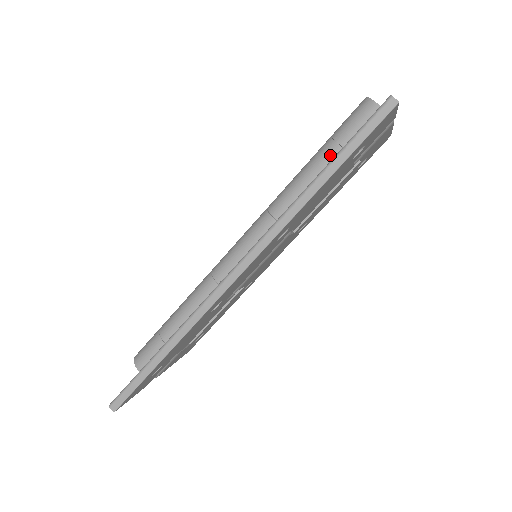
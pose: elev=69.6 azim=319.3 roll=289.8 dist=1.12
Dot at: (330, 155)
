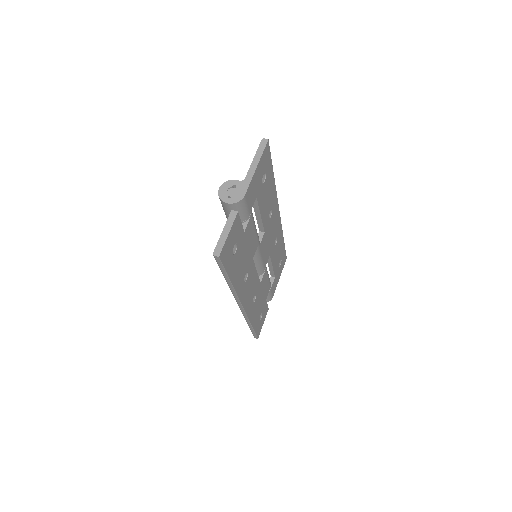
Dot at: occluded
